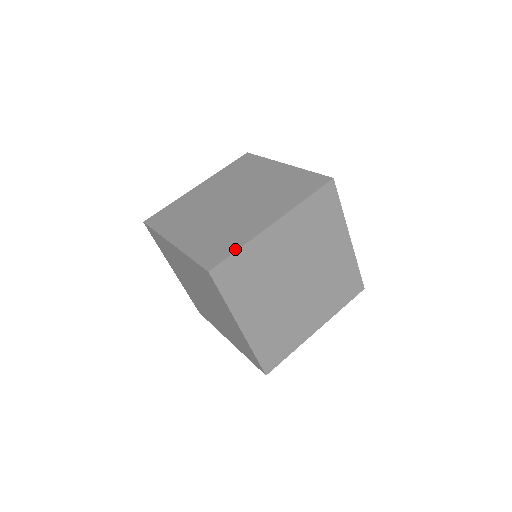
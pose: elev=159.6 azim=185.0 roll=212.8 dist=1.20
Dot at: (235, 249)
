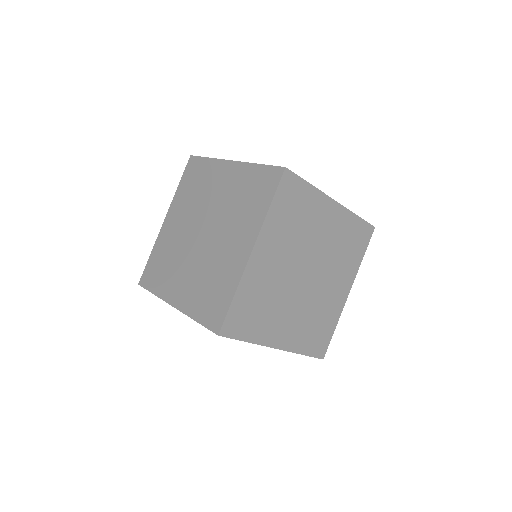
Dot at: (306, 181)
